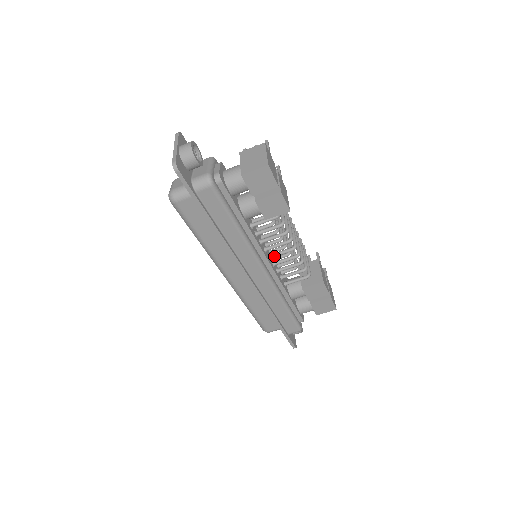
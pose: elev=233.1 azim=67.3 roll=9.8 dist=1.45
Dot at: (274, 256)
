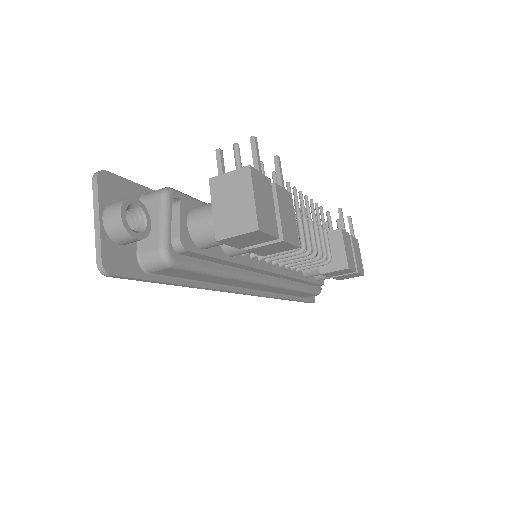
Dot at: (280, 262)
